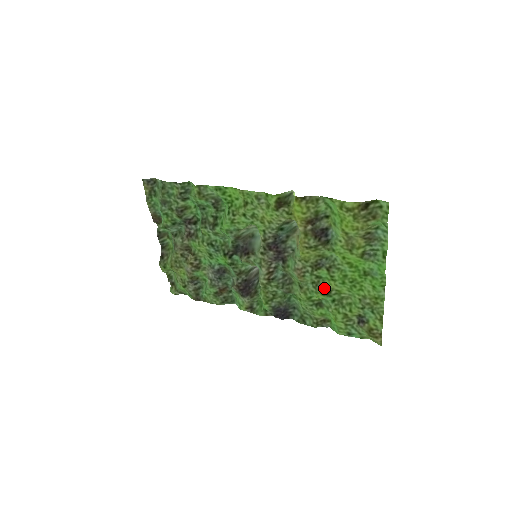
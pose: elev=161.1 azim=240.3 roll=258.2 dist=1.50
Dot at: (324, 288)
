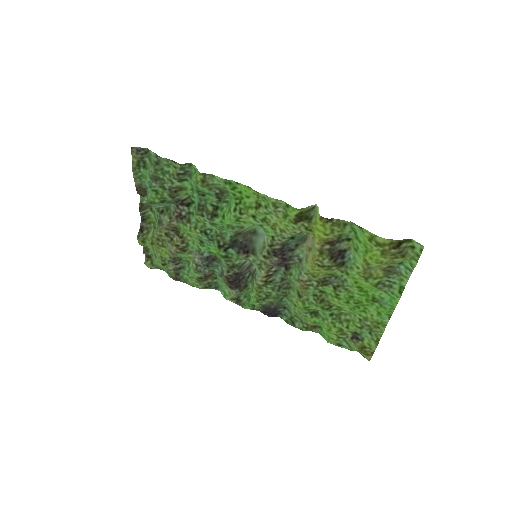
Dot at: (326, 303)
